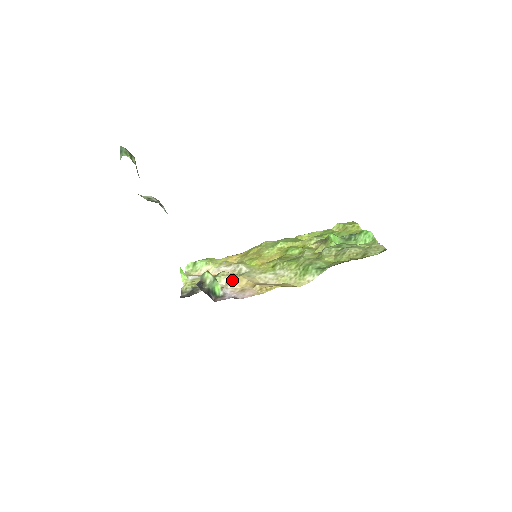
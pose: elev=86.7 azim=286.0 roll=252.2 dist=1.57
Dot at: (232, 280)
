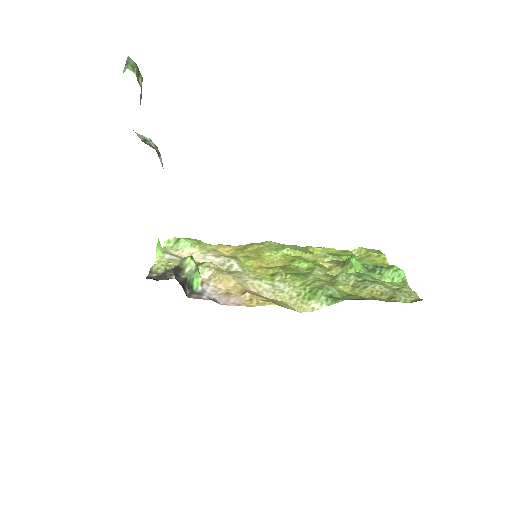
Dot at: (218, 276)
